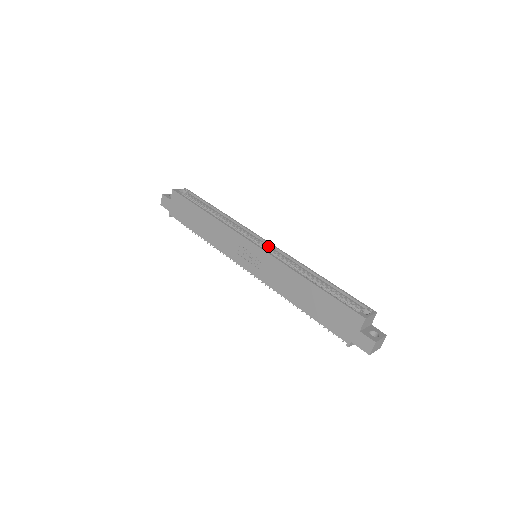
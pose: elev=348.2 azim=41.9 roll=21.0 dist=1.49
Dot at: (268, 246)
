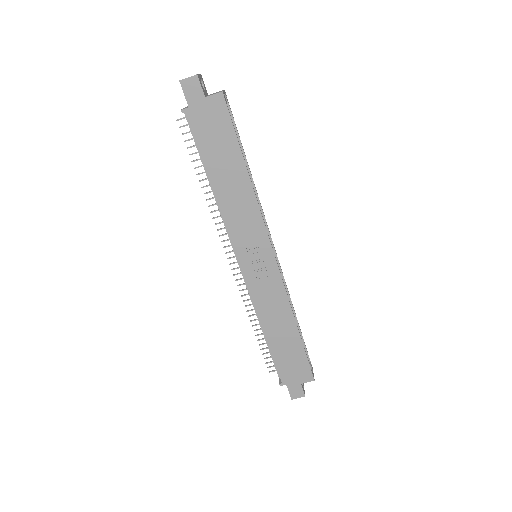
Dot at: occluded
